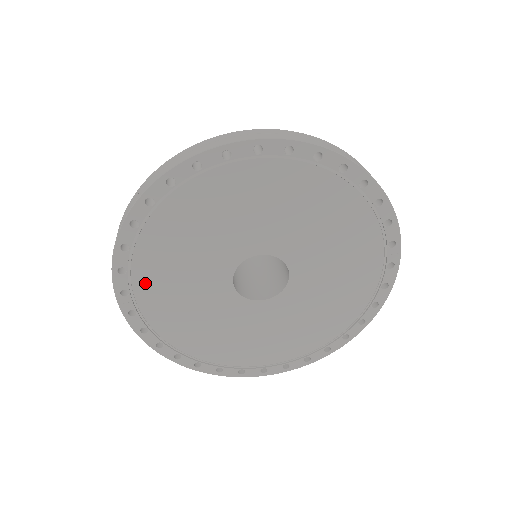
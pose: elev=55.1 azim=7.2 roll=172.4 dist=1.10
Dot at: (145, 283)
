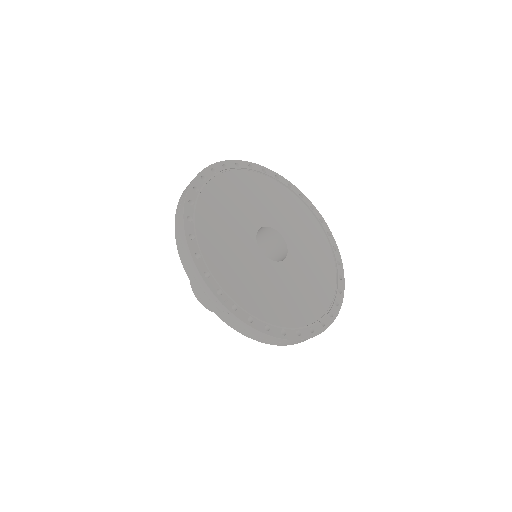
Dot at: (224, 279)
